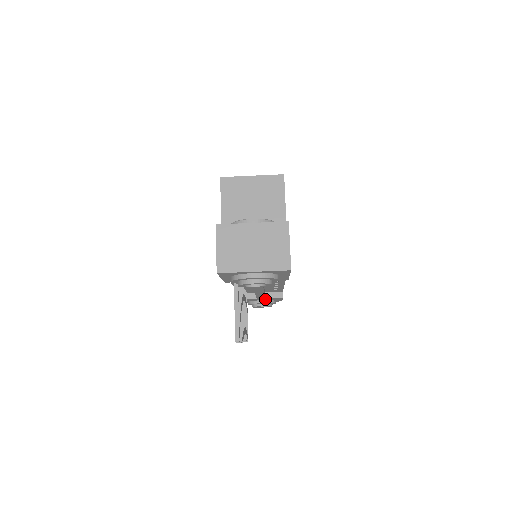
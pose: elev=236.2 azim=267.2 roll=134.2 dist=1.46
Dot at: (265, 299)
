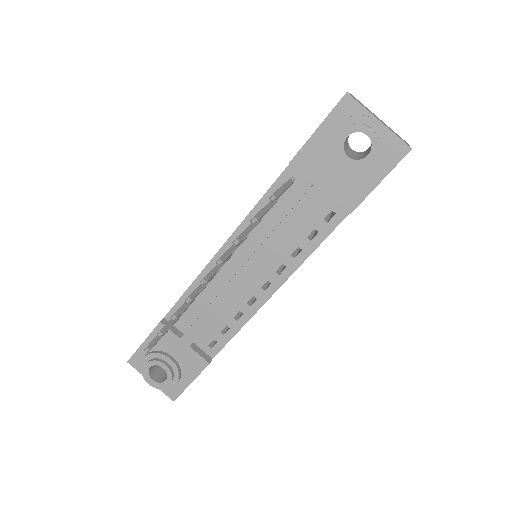
Dot at: (179, 358)
